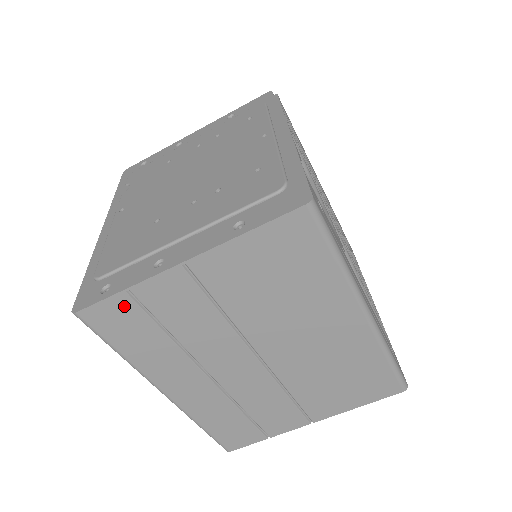
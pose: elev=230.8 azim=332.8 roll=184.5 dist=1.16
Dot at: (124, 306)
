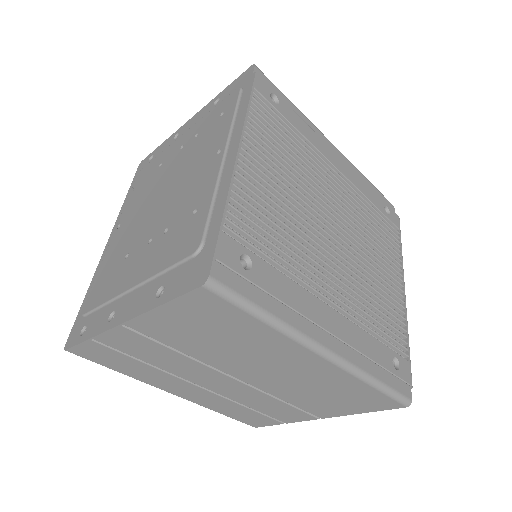
Dot at: (97, 348)
